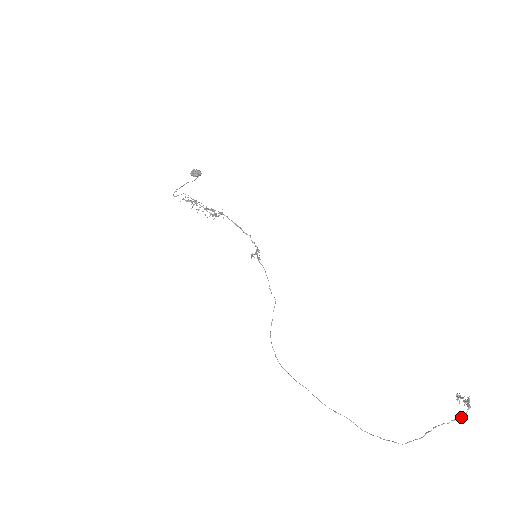
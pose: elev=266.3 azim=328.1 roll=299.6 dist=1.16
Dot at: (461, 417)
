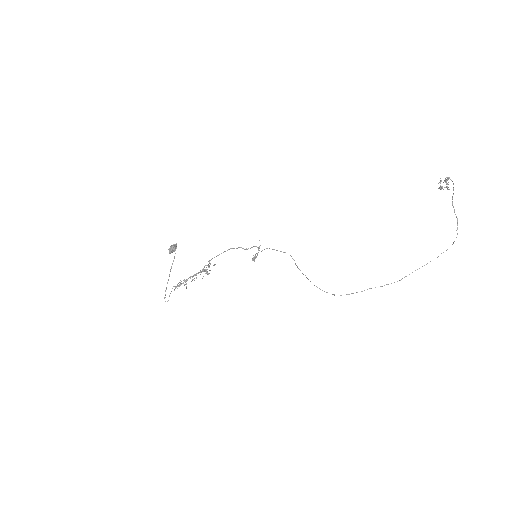
Dot at: occluded
